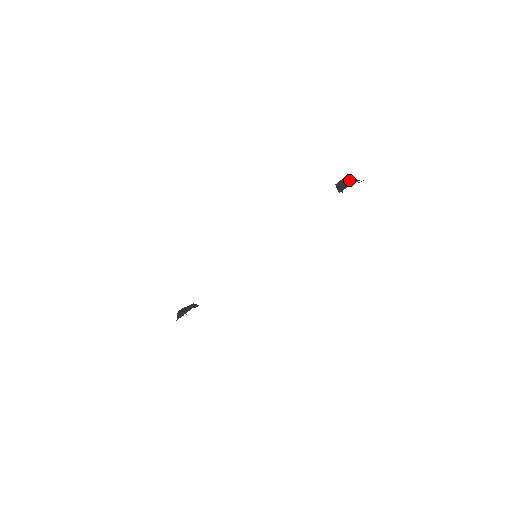
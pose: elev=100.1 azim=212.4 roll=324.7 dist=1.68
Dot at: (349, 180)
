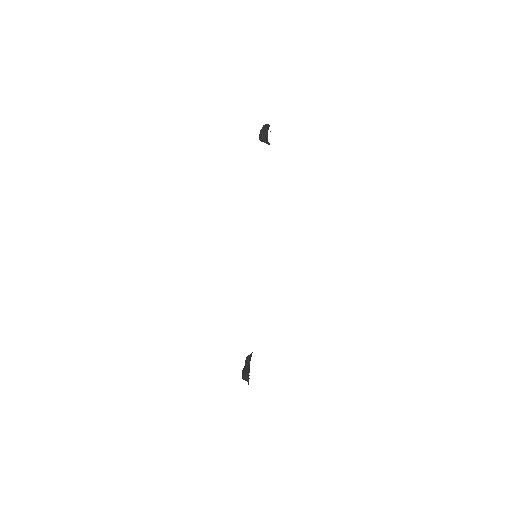
Dot at: (265, 128)
